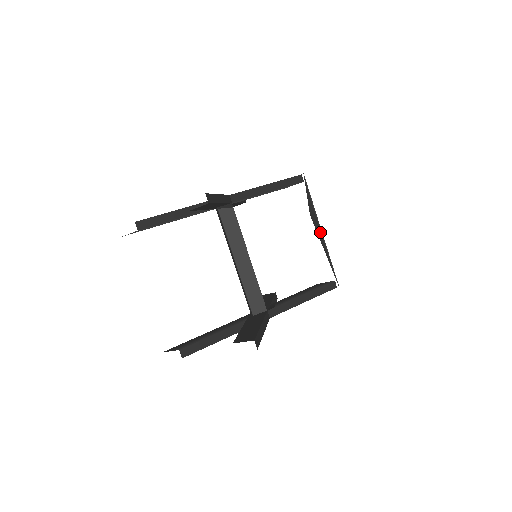
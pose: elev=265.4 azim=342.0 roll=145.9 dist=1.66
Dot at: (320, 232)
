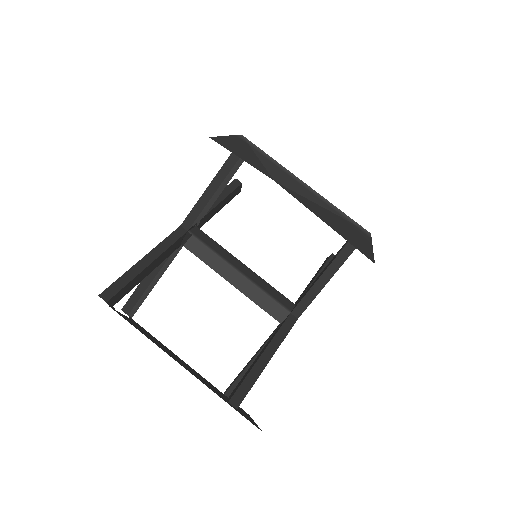
Dot at: (303, 188)
